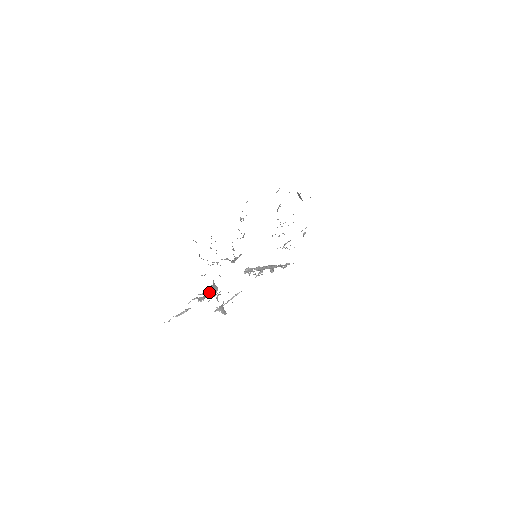
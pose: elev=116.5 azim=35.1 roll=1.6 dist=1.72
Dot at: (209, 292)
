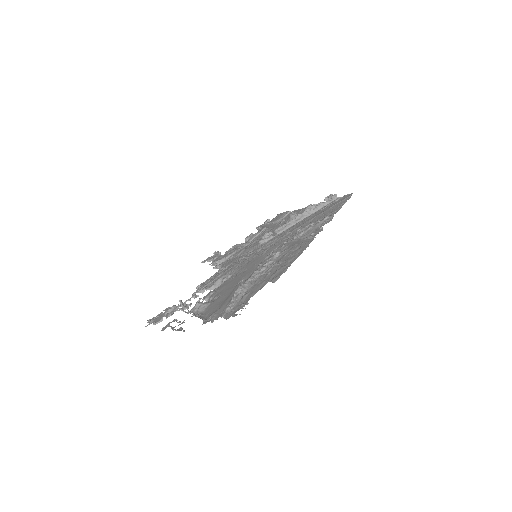
Dot at: occluded
